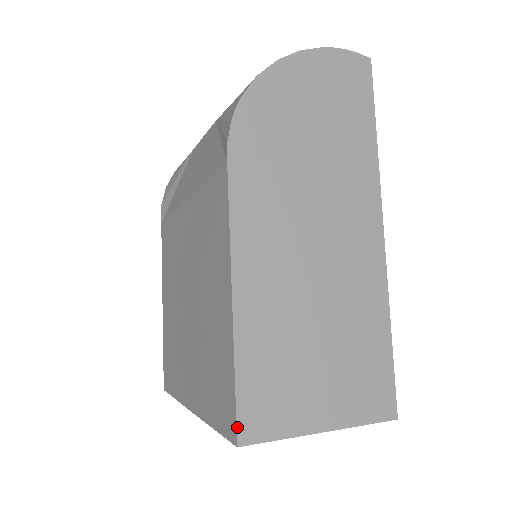
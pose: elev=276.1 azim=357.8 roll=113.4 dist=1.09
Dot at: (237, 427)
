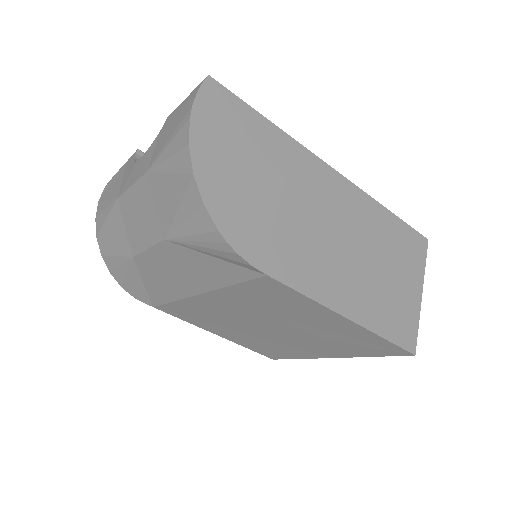
Dot at: (407, 351)
